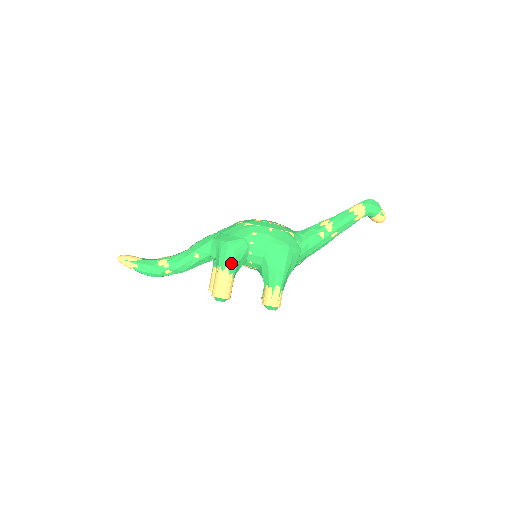
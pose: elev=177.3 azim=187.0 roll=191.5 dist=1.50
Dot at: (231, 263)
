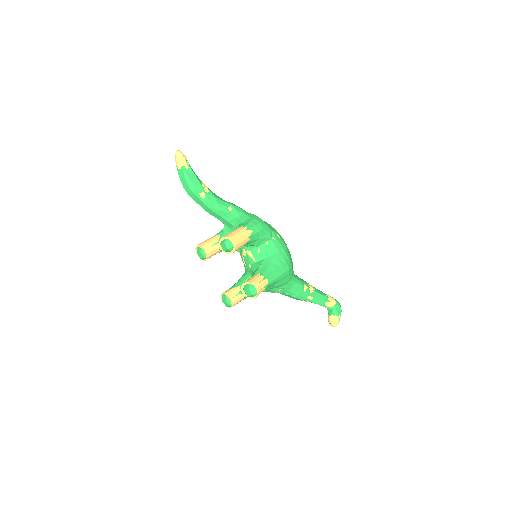
Dot at: (256, 232)
